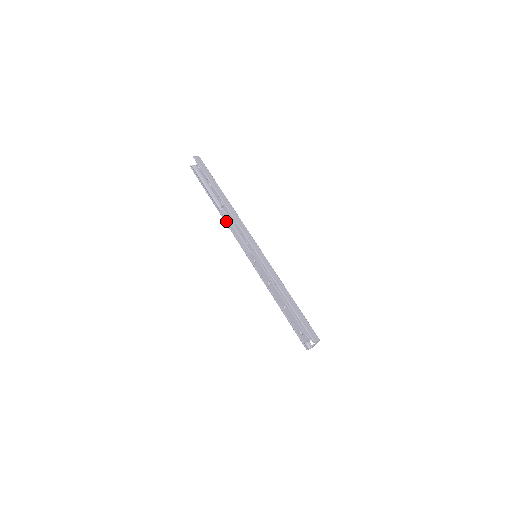
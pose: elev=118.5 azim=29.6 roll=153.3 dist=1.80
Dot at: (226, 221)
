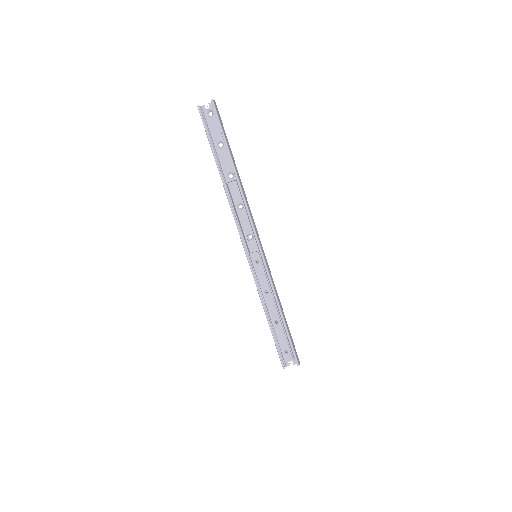
Dot at: (231, 201)
